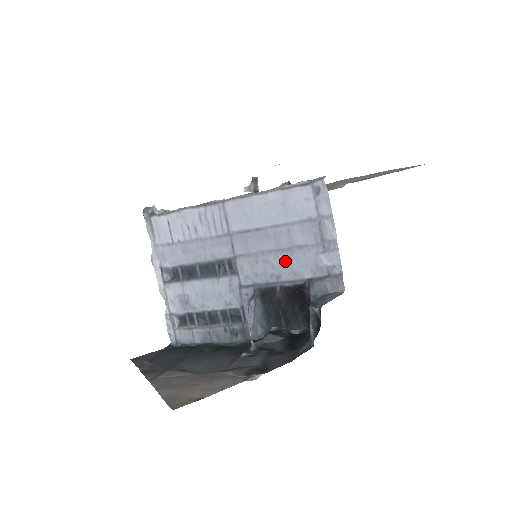
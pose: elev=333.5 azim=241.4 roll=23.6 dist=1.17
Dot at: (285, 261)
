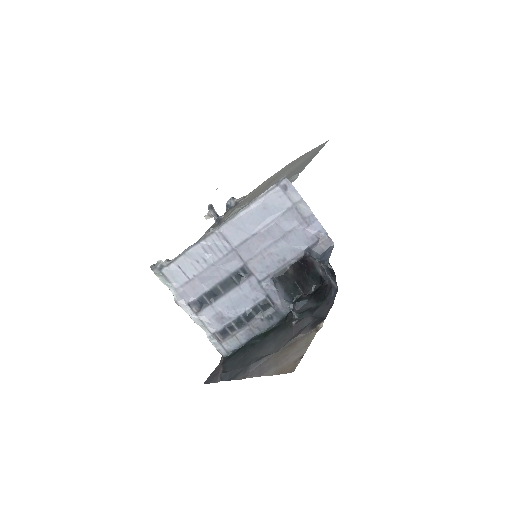
Dot at: (284, 246)
